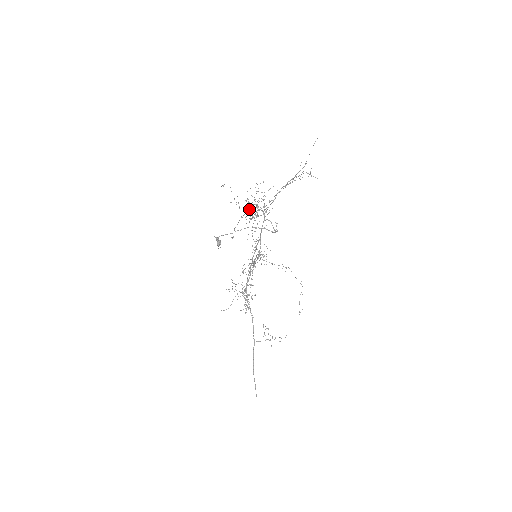
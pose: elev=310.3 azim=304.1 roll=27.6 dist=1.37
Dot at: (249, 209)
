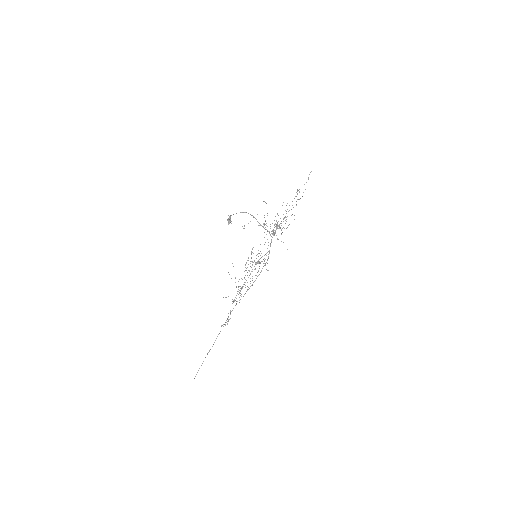
Dot at: occluded
